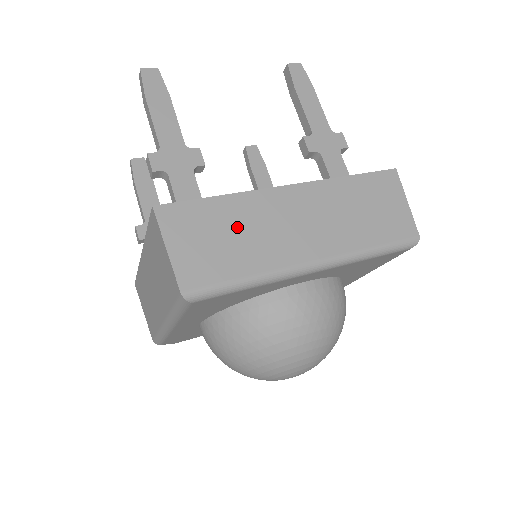
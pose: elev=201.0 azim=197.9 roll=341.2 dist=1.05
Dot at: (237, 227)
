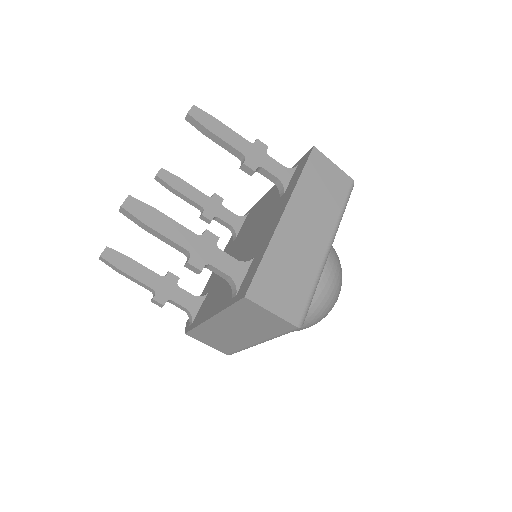
Dot at: (286, 265)
